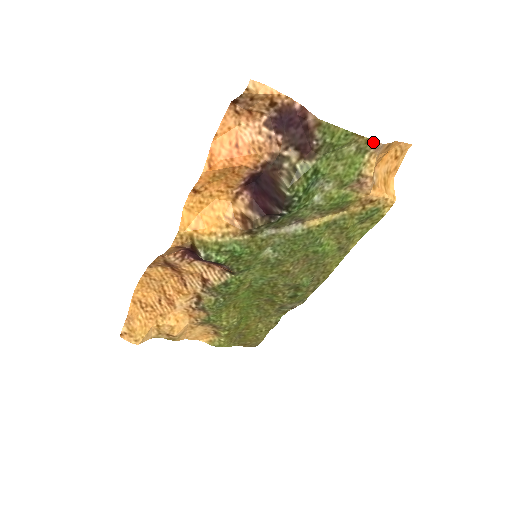
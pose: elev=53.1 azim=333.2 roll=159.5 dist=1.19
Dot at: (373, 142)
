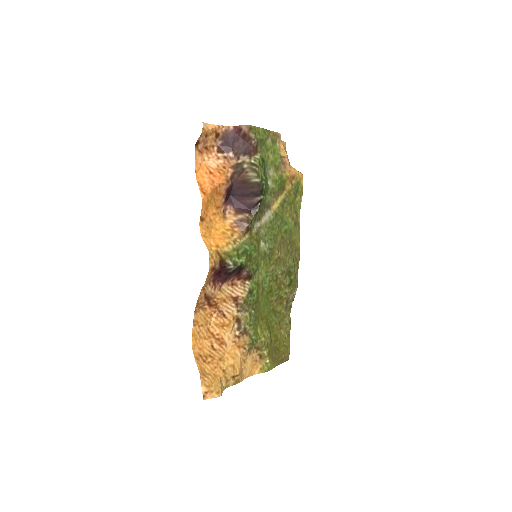
Dot at: (276, 134)
